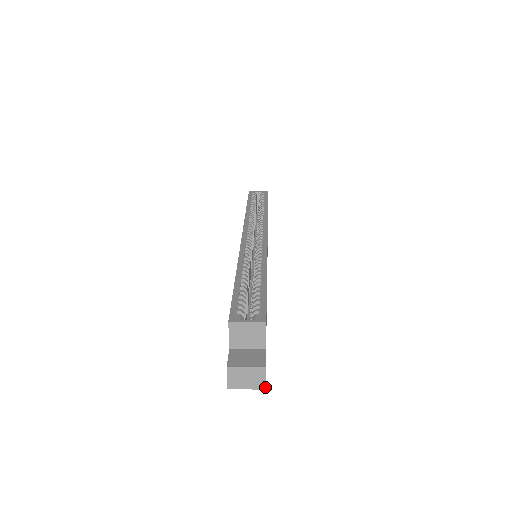
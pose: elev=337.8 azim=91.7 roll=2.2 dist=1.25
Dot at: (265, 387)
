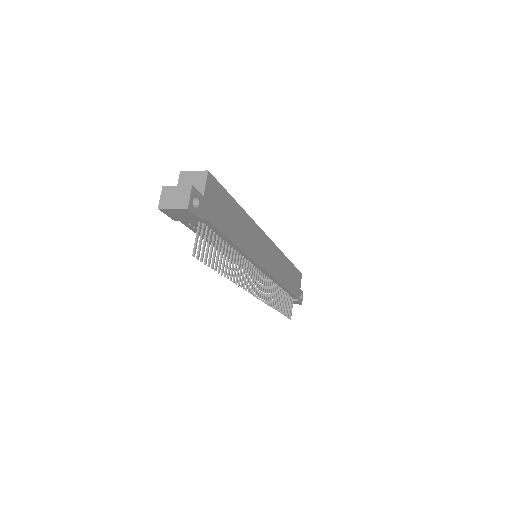
Dot at: (188, 206)
